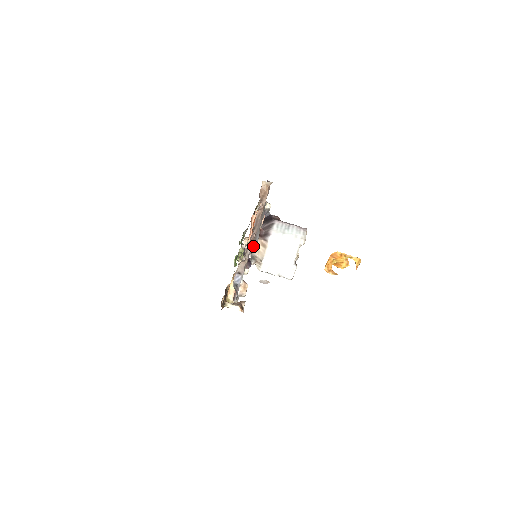
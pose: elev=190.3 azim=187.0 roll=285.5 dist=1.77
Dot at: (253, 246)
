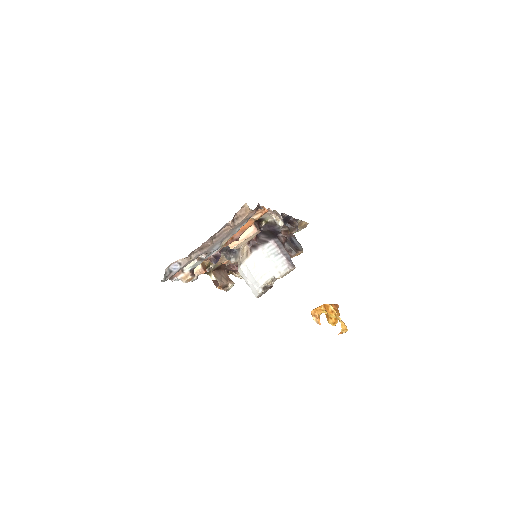
Dot at: (207, 251)
